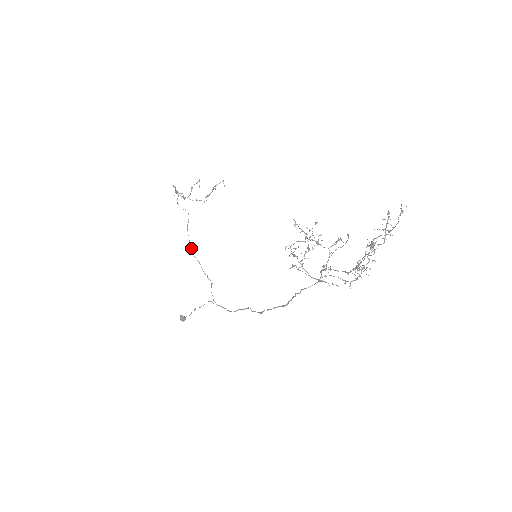
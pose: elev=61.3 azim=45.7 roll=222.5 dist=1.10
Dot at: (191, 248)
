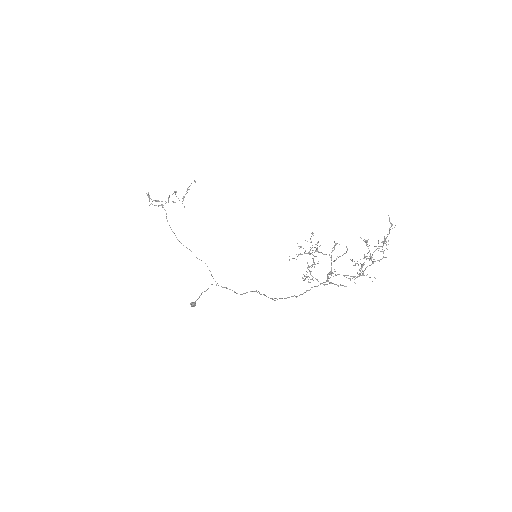
Dot at: occluded
